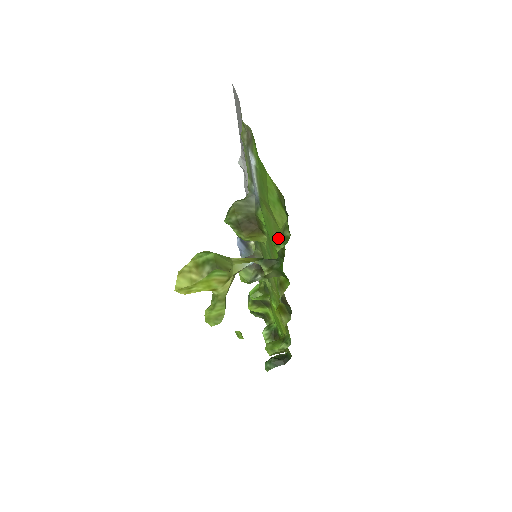
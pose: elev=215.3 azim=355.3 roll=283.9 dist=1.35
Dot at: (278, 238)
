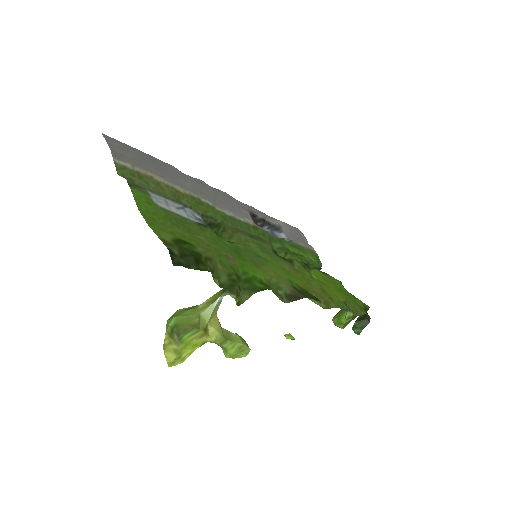
Dot at: (227, 259)
